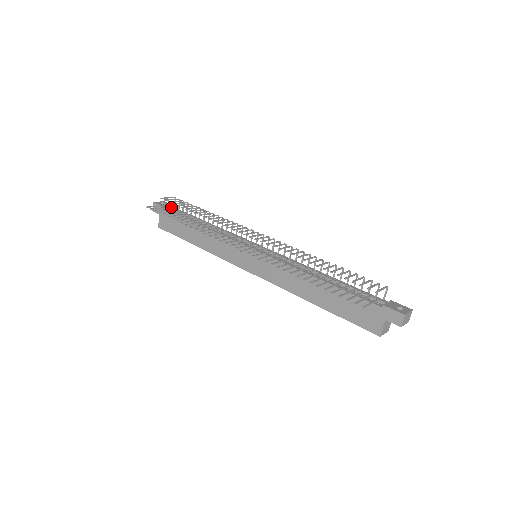
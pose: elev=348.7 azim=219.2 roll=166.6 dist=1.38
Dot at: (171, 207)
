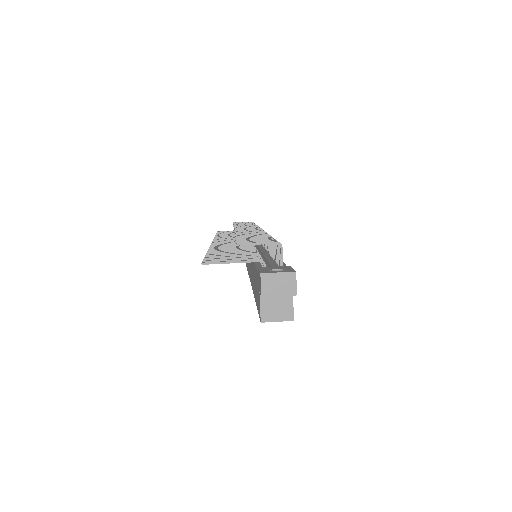
Dot at: occluded
